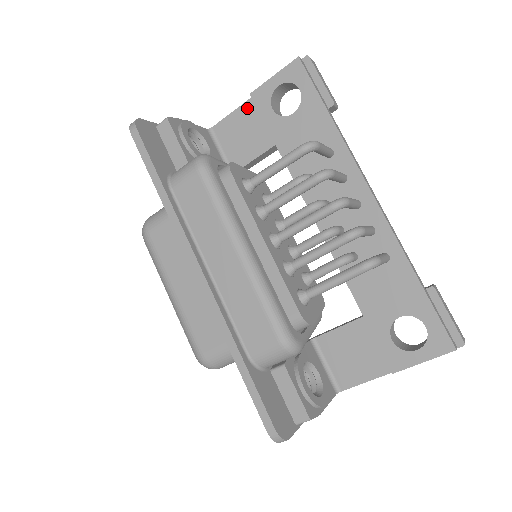
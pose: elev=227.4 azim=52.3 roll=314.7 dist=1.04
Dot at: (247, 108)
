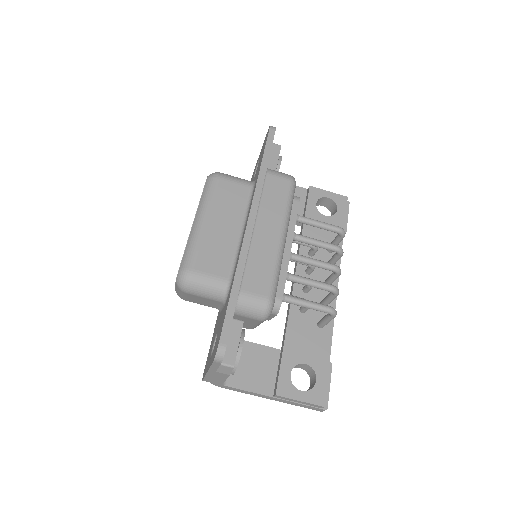
Dot at: (299, 190)
